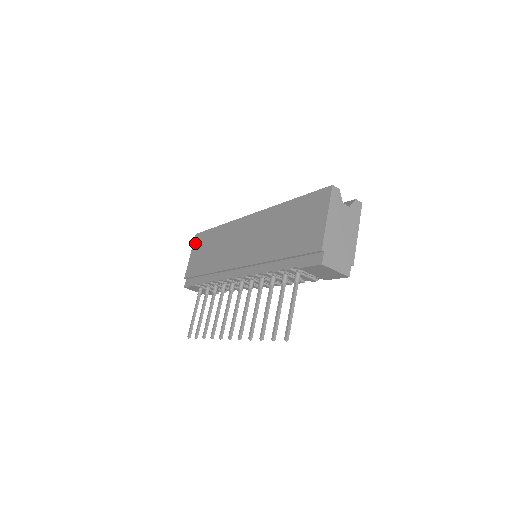
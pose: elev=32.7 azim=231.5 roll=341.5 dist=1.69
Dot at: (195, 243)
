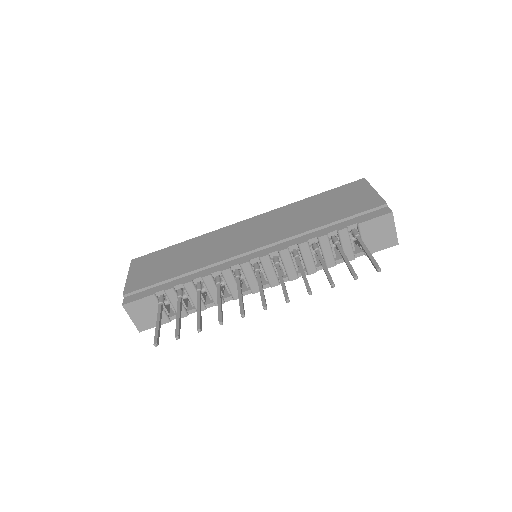
Dot at: (135, 265)
